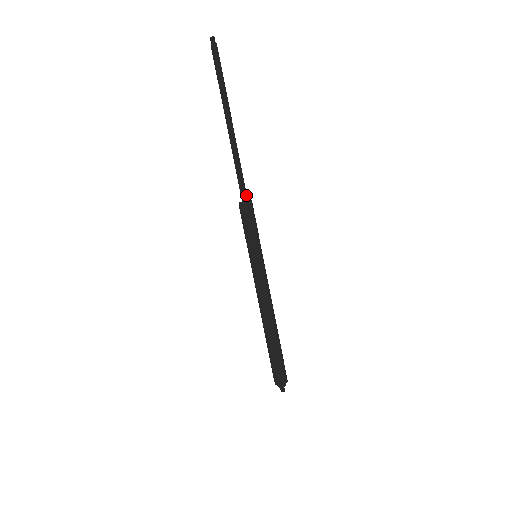
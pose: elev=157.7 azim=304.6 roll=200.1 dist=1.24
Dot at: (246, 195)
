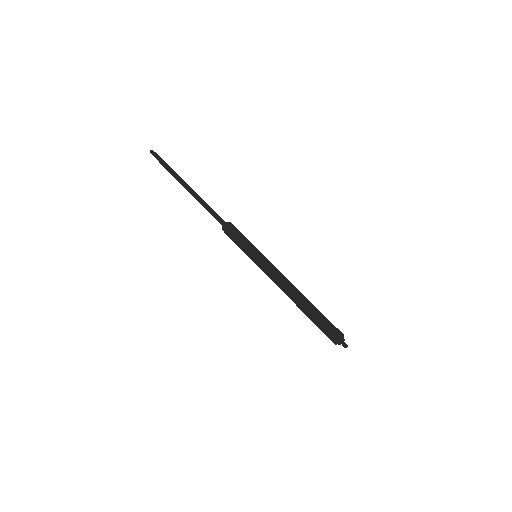
Dot at: (224, 221)
